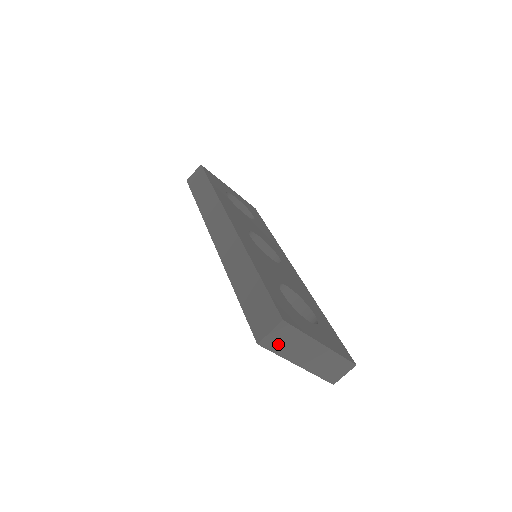
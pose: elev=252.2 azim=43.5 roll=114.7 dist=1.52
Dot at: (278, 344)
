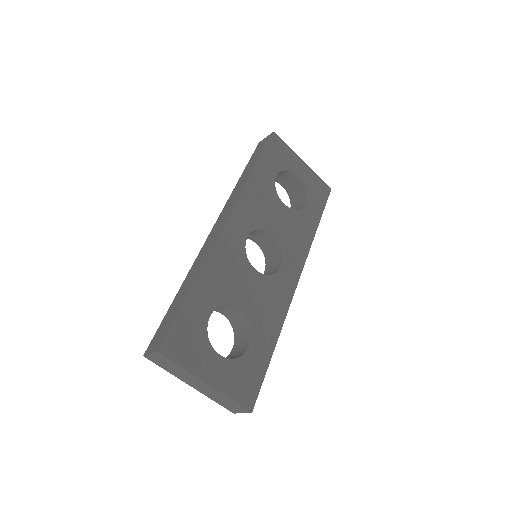
Dot at: (163, 364)
